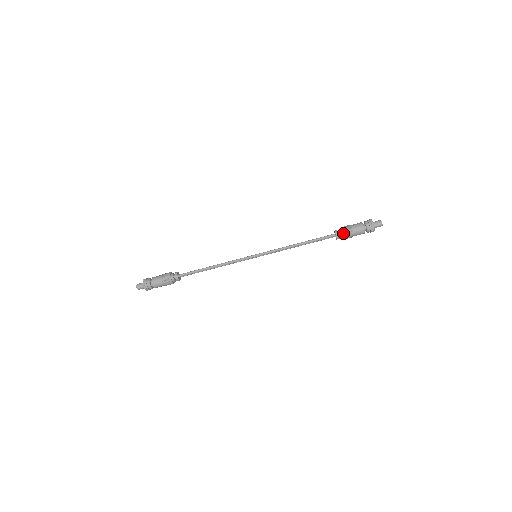
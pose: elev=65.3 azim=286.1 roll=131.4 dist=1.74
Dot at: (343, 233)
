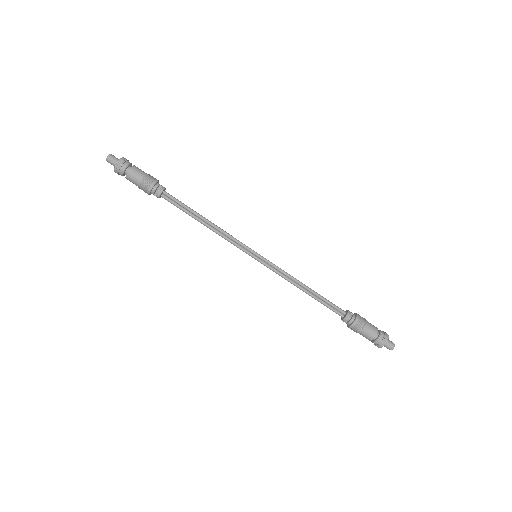
Dot at: (357, 315)
